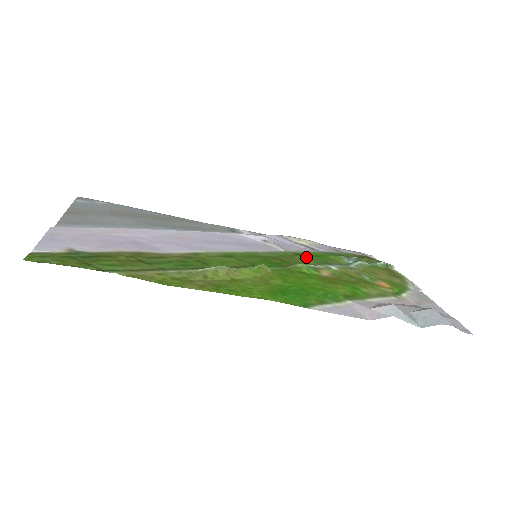
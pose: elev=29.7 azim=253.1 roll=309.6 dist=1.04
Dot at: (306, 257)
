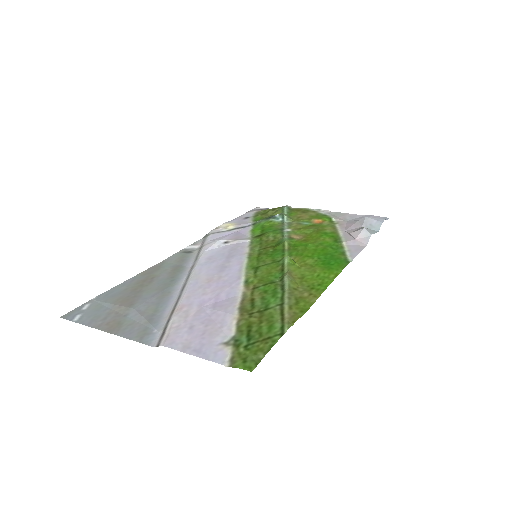
Dot at: (268, 235)
